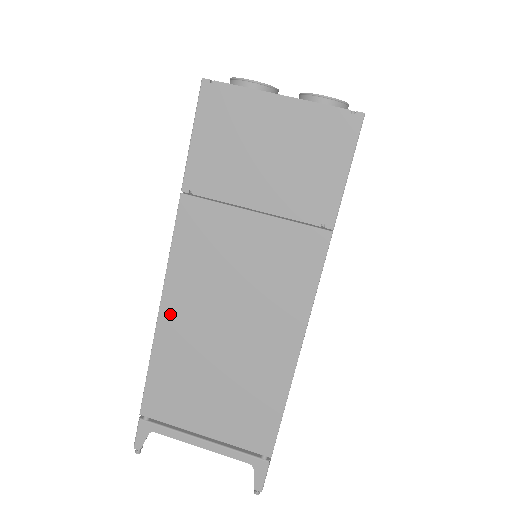
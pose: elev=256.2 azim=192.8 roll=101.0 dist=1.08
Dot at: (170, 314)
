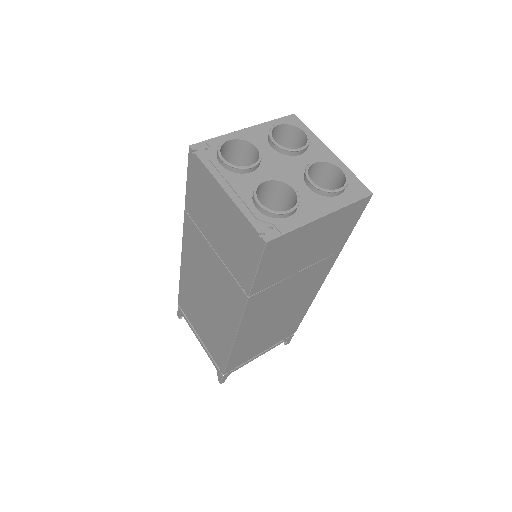
Dot at: (185, 269)
